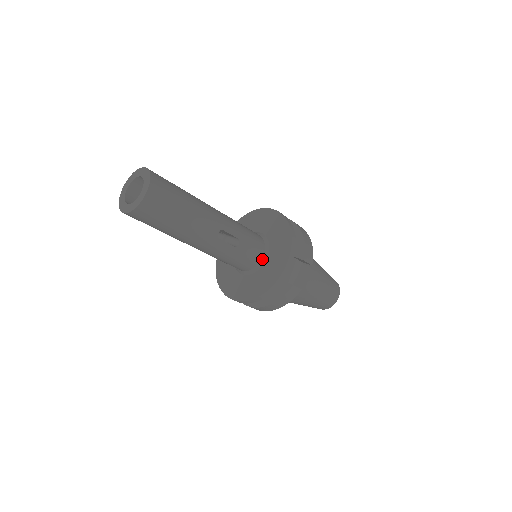
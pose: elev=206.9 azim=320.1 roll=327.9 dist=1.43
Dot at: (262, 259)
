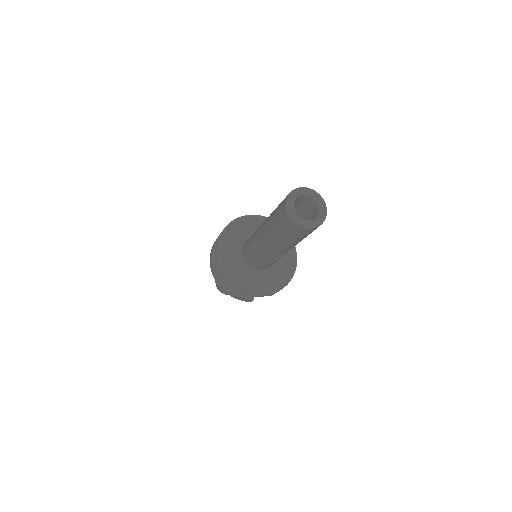
Dot at: (262, 270)
